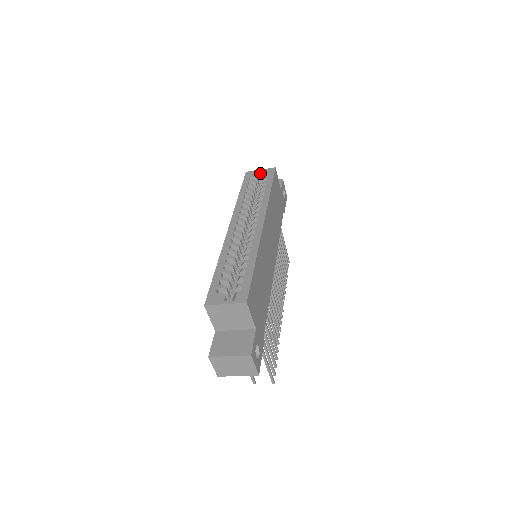
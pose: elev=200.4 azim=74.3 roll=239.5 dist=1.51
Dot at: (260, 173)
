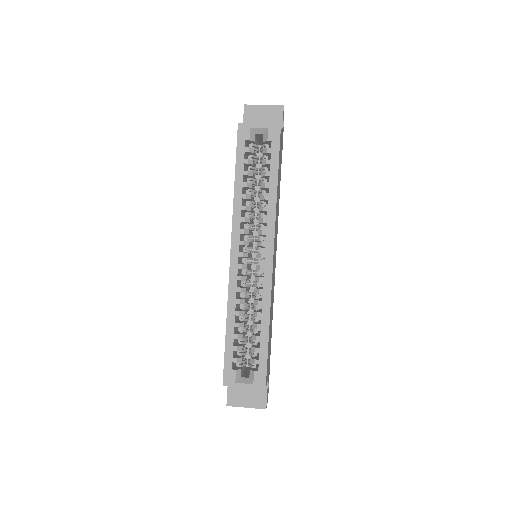
Dot at: (259, 131)
